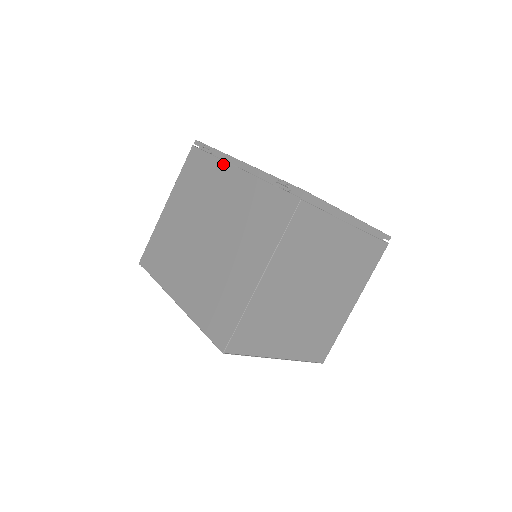
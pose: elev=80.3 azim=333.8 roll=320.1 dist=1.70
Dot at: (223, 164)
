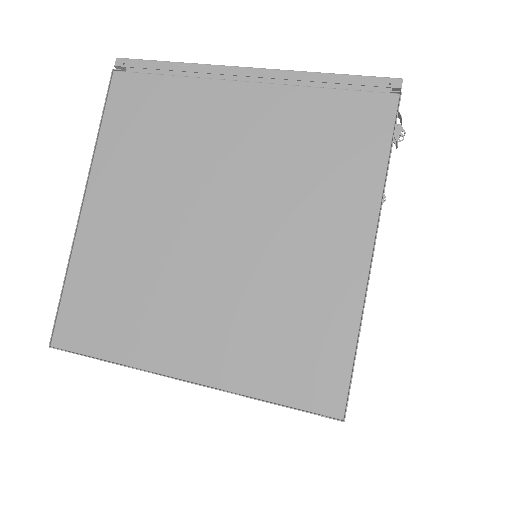
Dot at: occluded
